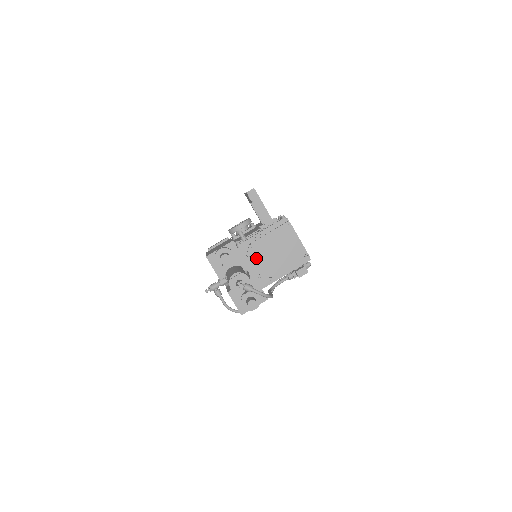
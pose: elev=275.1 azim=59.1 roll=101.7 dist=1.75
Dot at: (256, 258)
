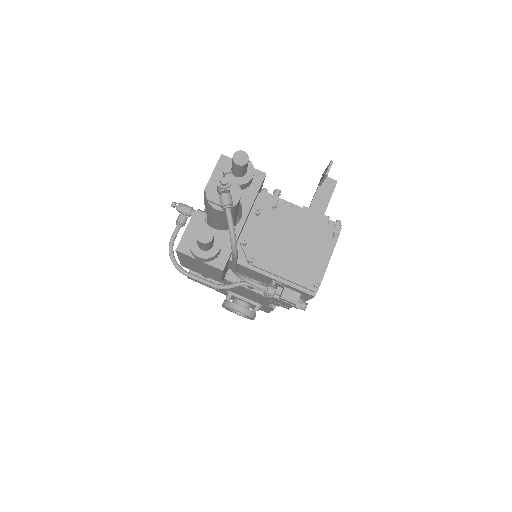
Dot at: (264, 222)
